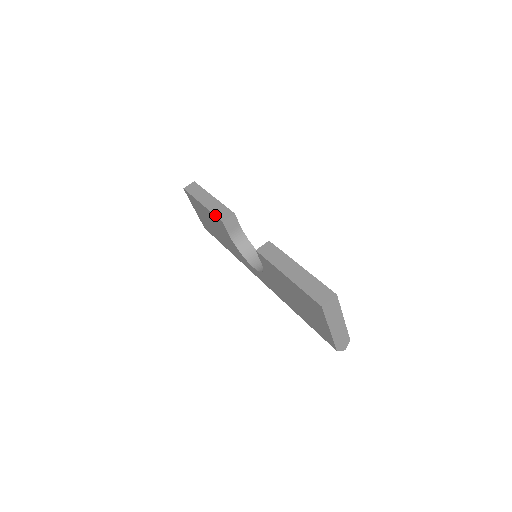
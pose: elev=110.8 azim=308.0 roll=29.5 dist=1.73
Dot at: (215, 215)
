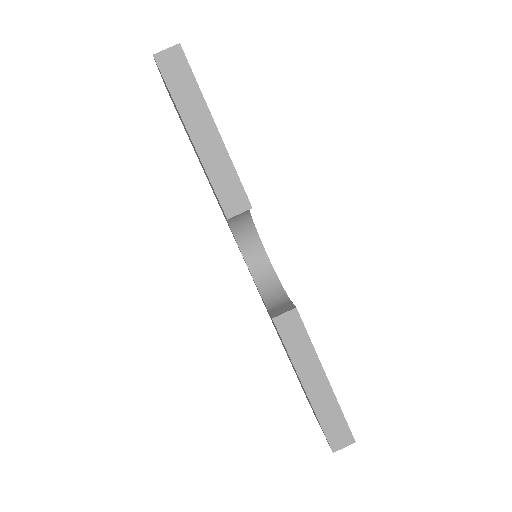
Dot at: (216, 193)
